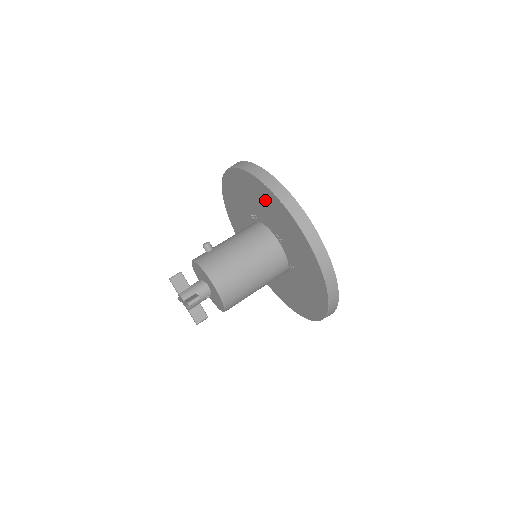
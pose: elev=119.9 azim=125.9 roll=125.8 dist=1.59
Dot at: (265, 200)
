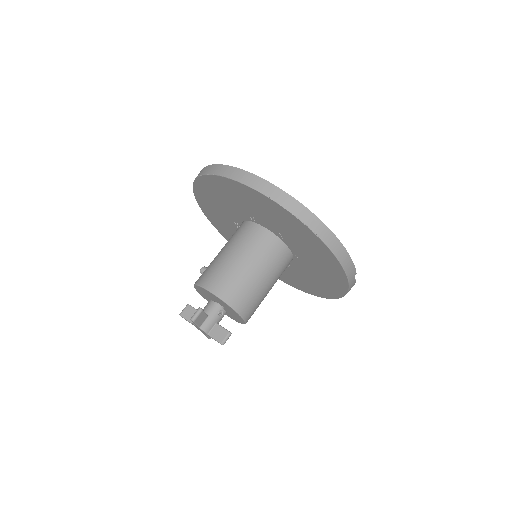
Dot at: (215, 192)
